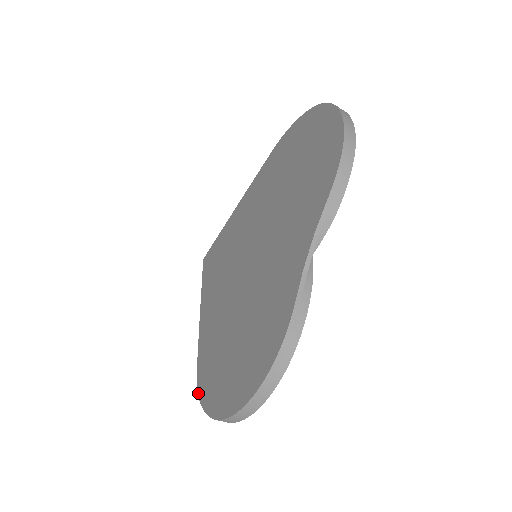
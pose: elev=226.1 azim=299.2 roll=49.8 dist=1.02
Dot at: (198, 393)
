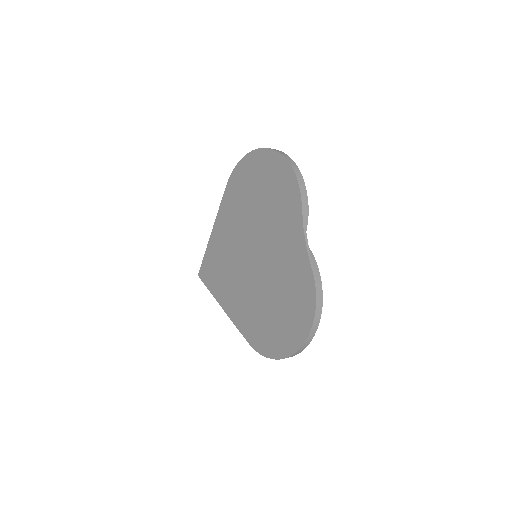
Dot at: (260, 354)
